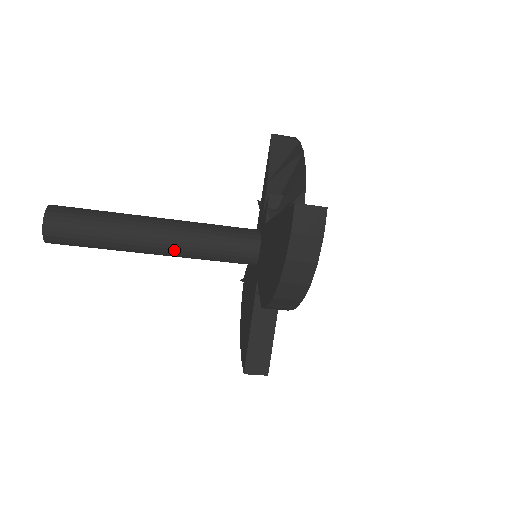
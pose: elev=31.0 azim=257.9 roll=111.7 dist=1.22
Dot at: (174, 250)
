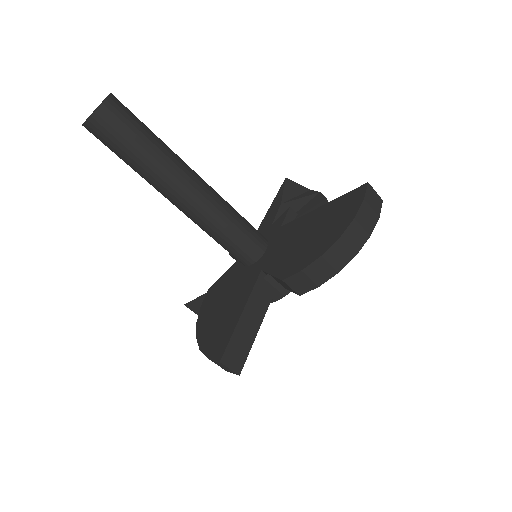
Dot at: (203, 204)
